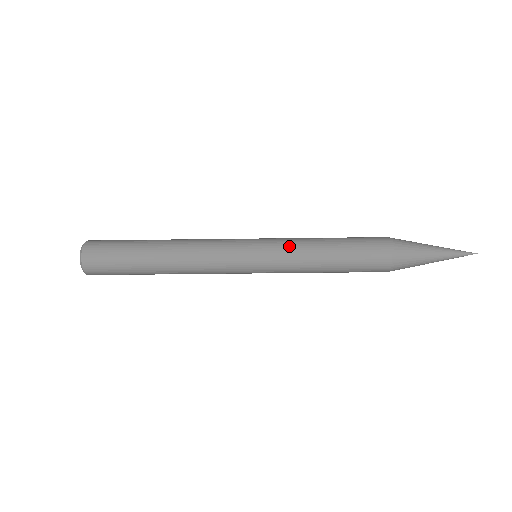
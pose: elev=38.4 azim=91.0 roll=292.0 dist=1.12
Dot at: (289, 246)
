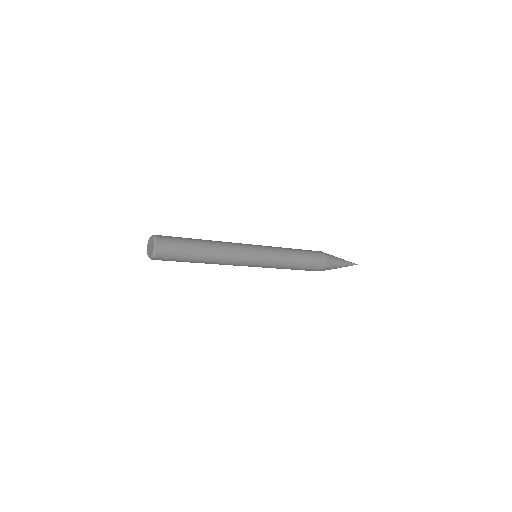
Dot at: (276, 266)
